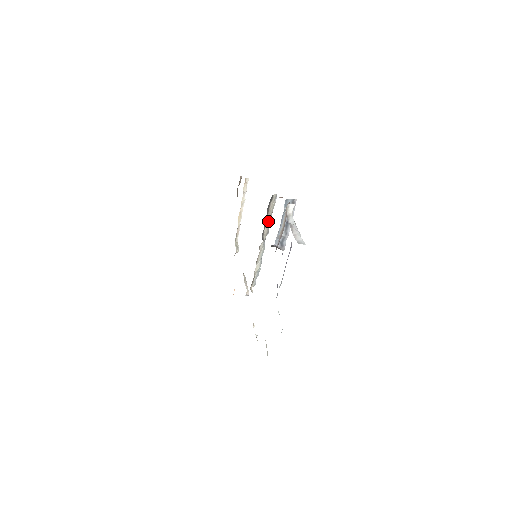
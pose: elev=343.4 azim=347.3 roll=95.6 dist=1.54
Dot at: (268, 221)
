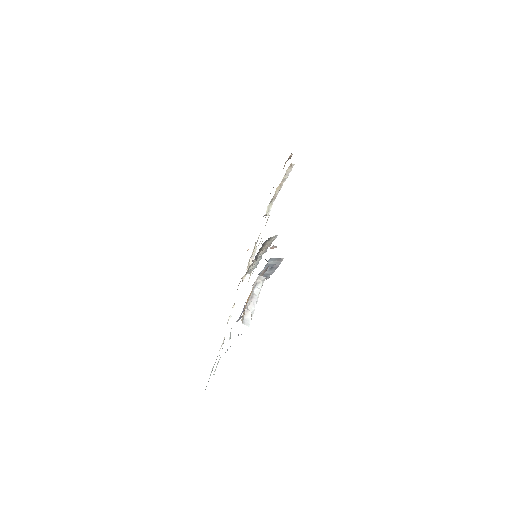
Dot at: (266, 247)
